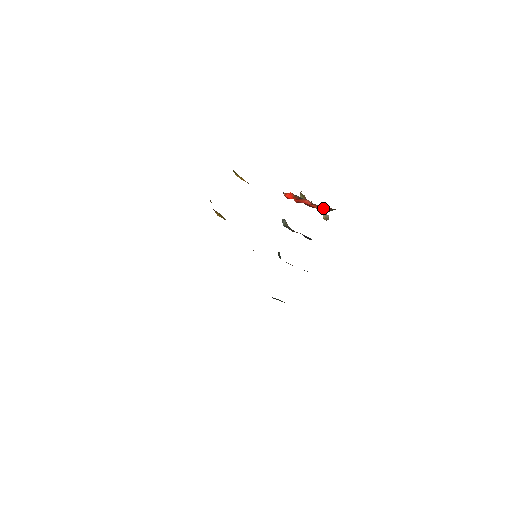
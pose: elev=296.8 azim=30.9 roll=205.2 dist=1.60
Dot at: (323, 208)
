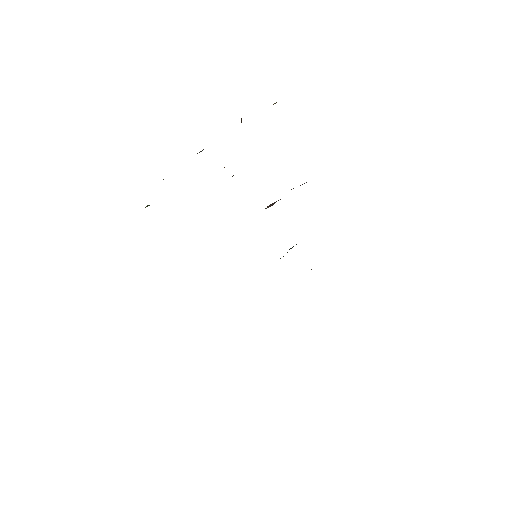
Dot at: occluded
